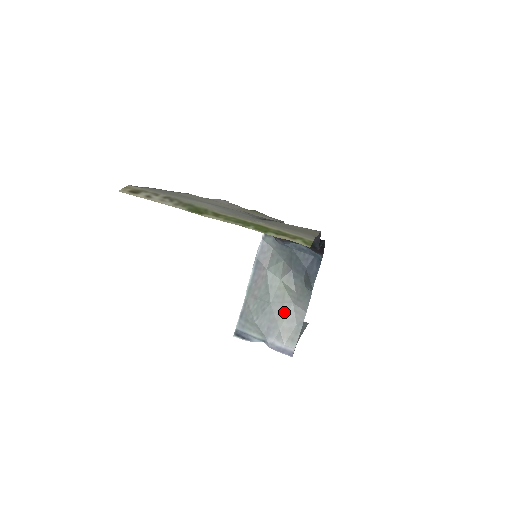
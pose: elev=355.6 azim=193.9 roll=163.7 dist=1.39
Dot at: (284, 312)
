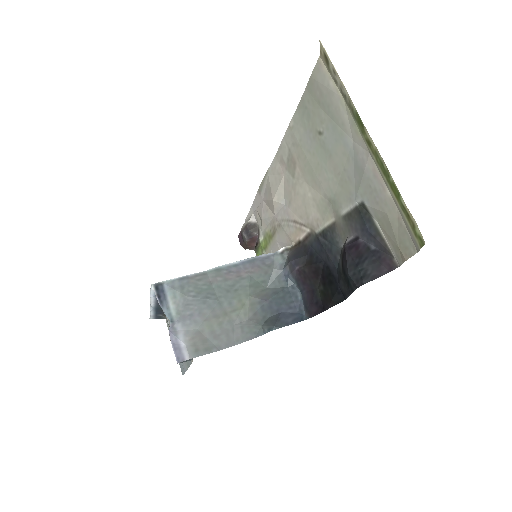
Dot at: (219, 321)
